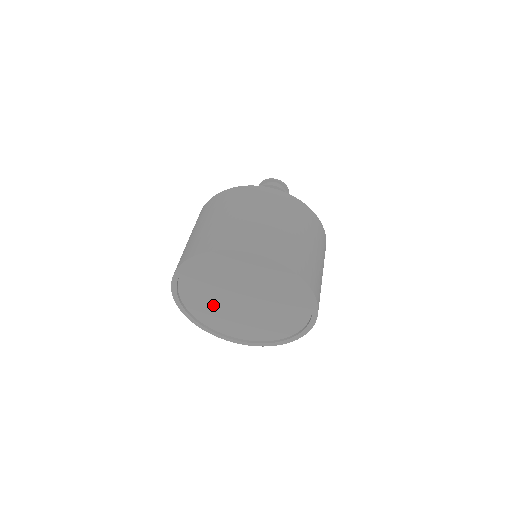
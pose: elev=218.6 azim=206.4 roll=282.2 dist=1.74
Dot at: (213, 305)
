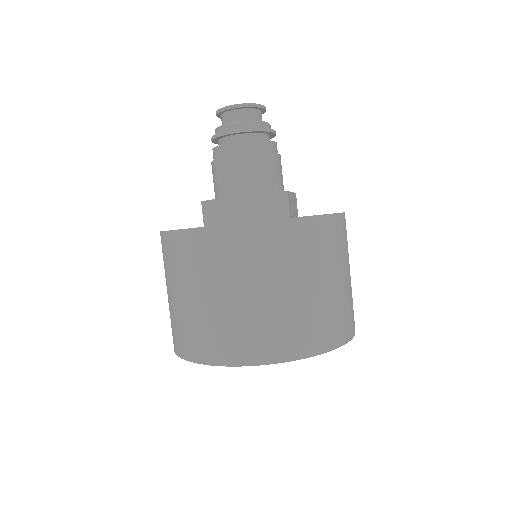
Dot at: occluded
